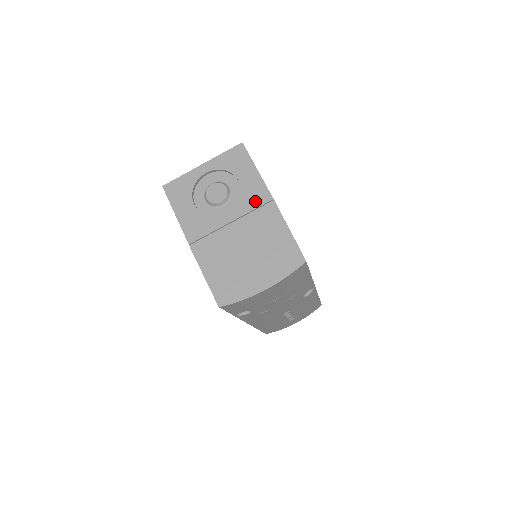
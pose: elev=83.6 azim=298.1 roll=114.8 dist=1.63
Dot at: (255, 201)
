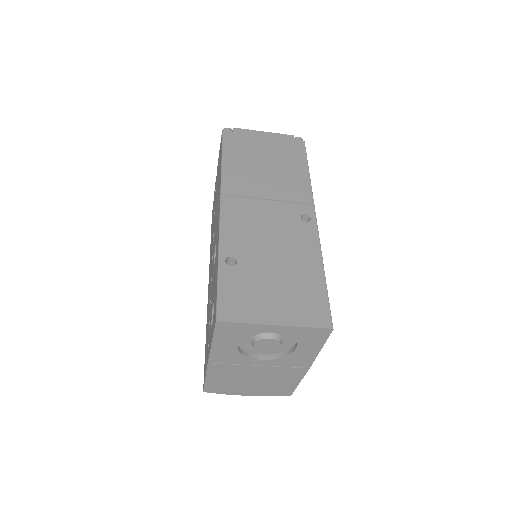
Dot at: (294, 364)
